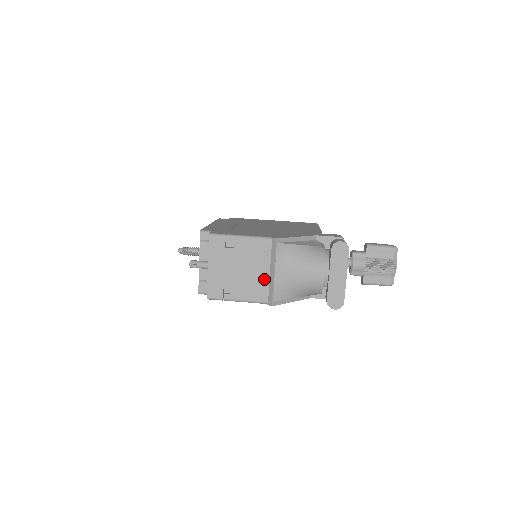
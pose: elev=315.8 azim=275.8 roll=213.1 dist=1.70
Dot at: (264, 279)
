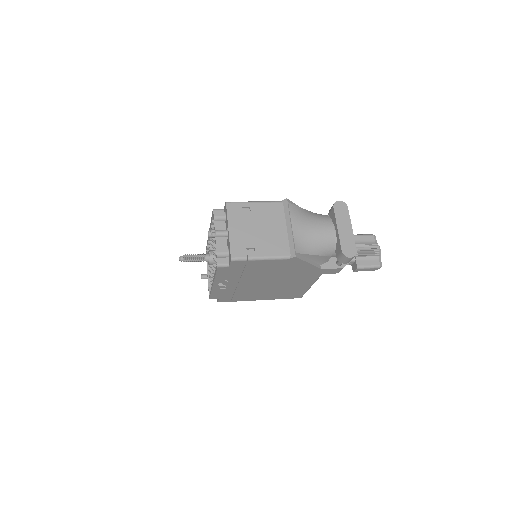
Dot at: (283, 235)
